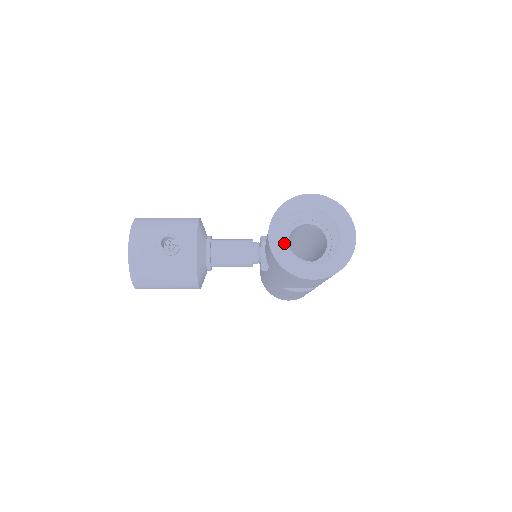
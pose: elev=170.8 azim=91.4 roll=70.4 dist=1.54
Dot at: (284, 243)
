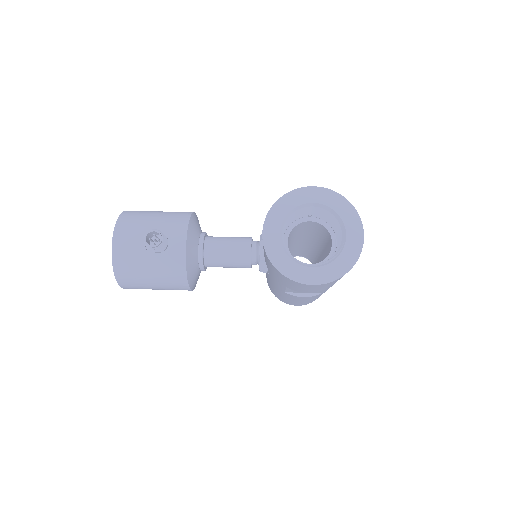
Dot at: (280, 242)
